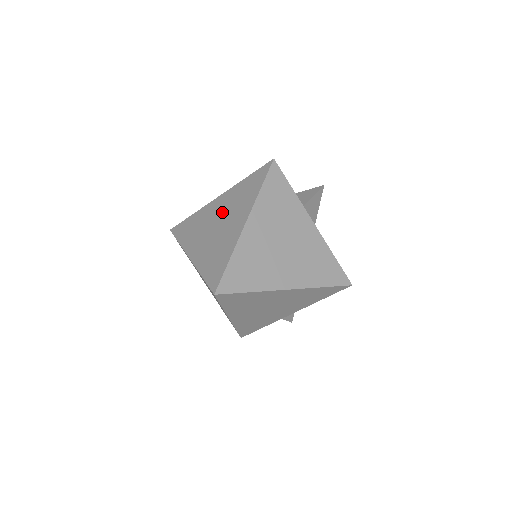
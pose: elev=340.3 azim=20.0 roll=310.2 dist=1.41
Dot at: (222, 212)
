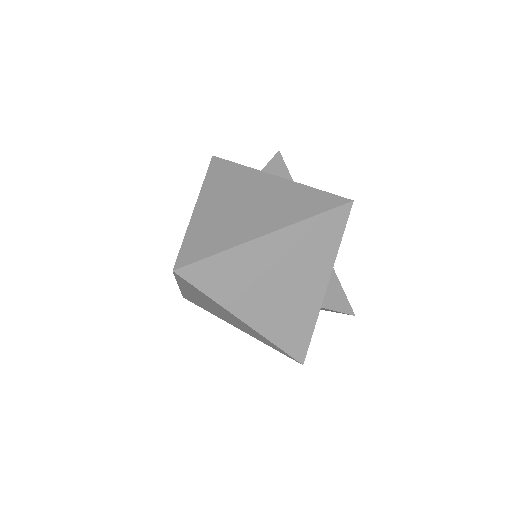
Dot at: occluded
